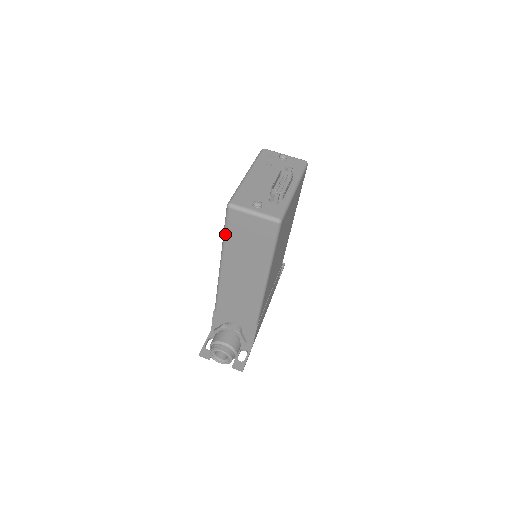
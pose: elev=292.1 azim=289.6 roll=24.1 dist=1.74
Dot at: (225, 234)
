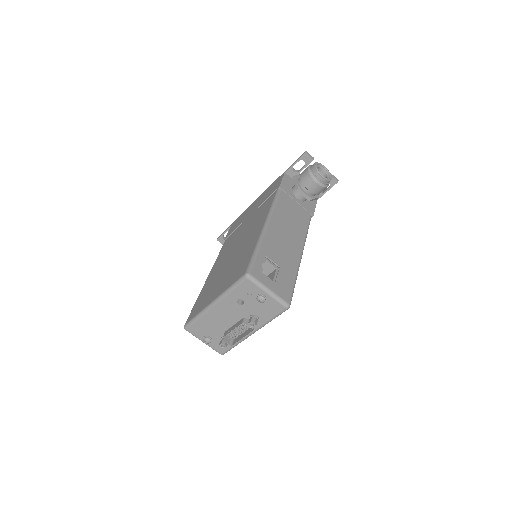
Dot at: occluded
